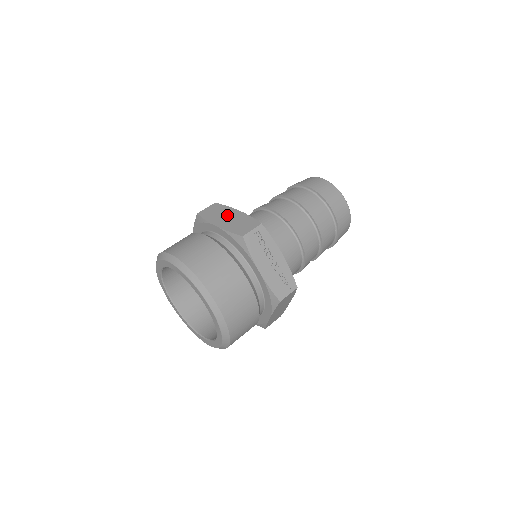
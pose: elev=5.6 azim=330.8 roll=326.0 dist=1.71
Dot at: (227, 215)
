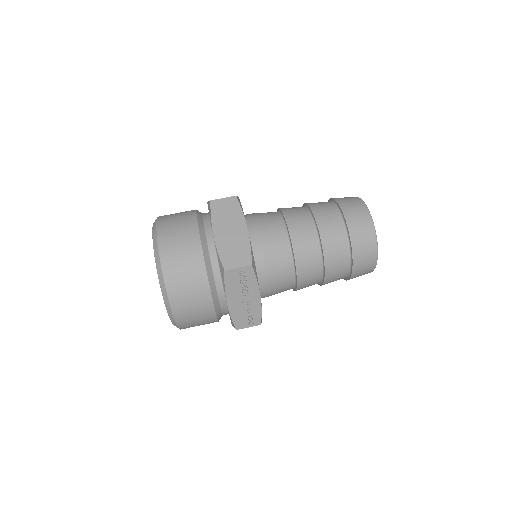
Dot at: (233, 226)
